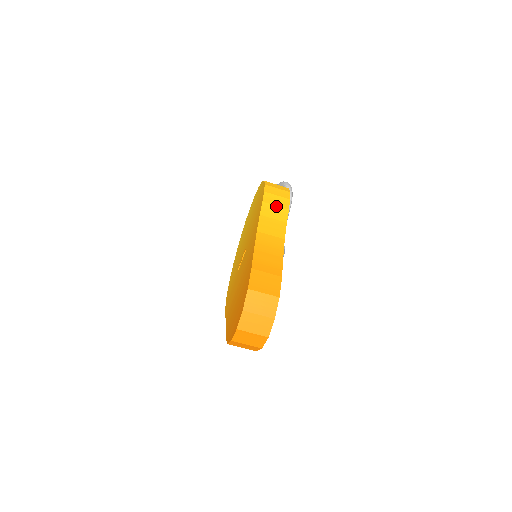
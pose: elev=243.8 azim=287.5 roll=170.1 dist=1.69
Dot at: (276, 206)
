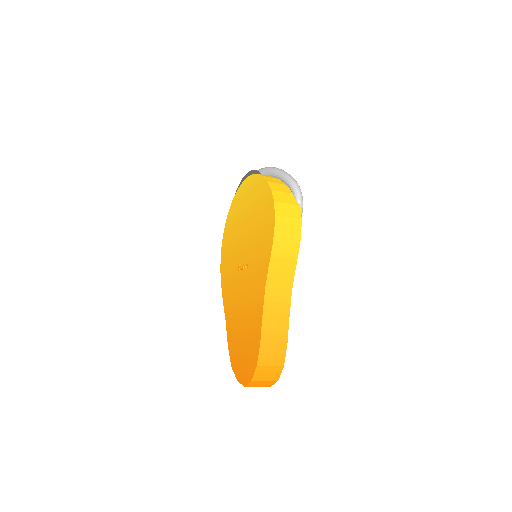
Dot at: (286, 250)
